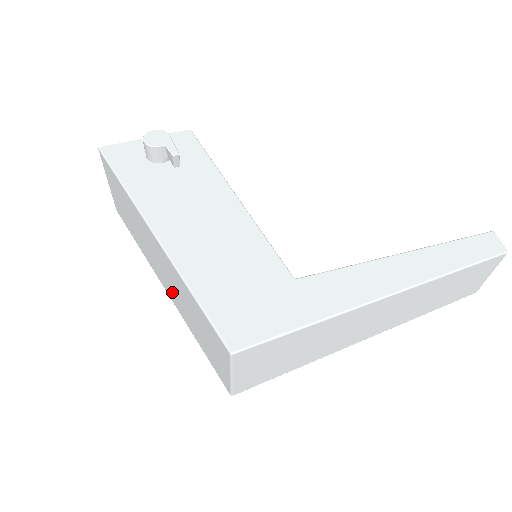
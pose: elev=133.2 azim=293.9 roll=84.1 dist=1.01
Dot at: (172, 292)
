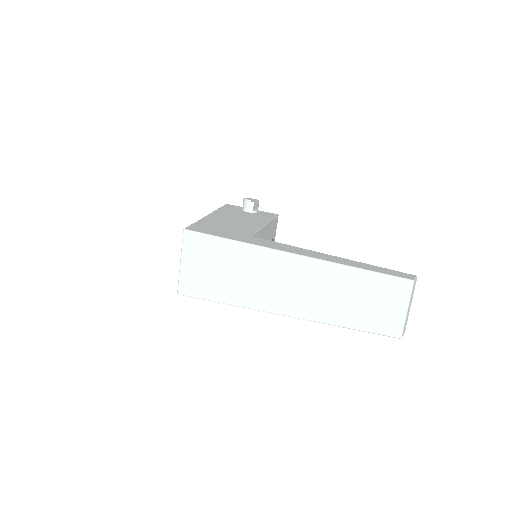
Dot at: occluded
